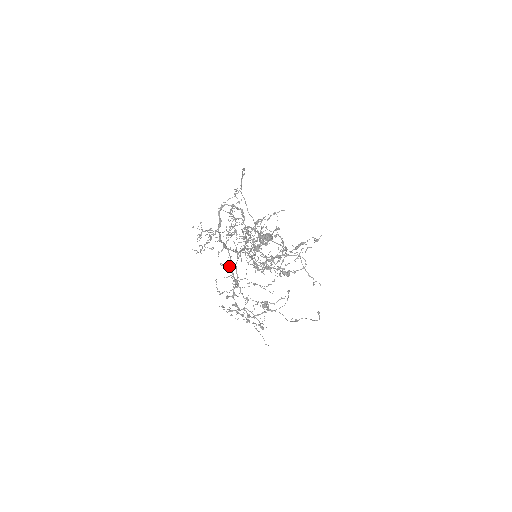
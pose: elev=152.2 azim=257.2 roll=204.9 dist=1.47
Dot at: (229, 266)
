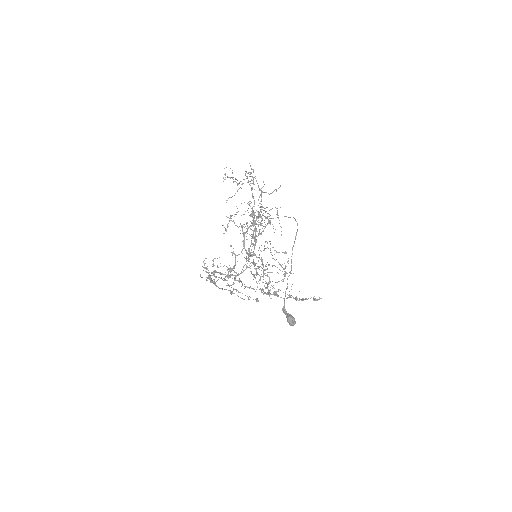
Dot at: (235, 256)
